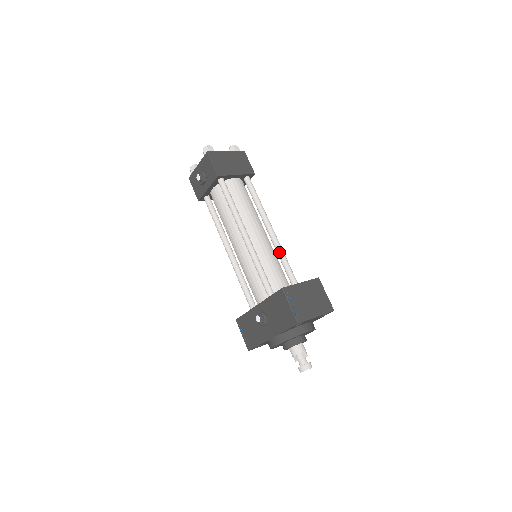
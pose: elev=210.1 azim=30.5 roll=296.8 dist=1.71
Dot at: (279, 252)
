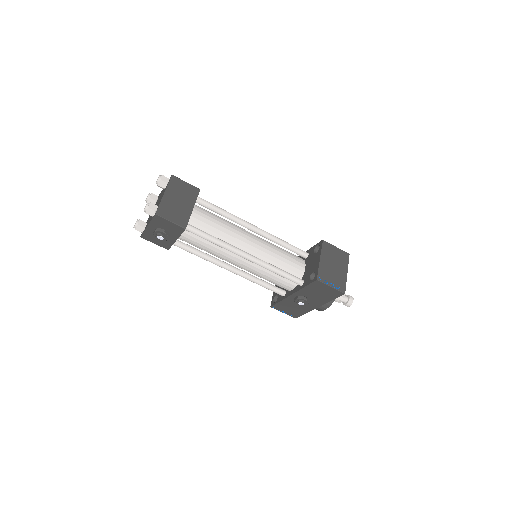
Dot at: (274, 240)
